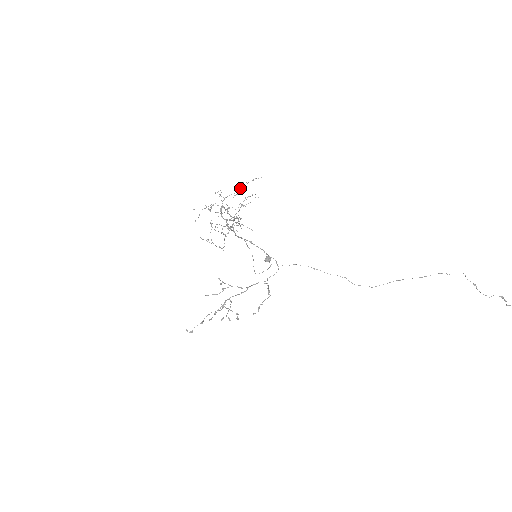
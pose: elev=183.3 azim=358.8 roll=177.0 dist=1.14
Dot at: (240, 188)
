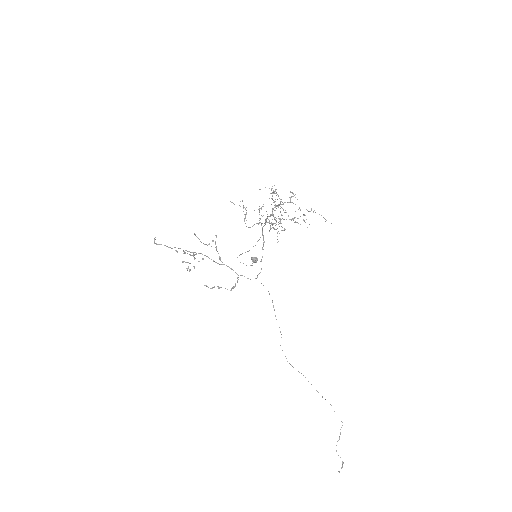
Dot at: occluded
